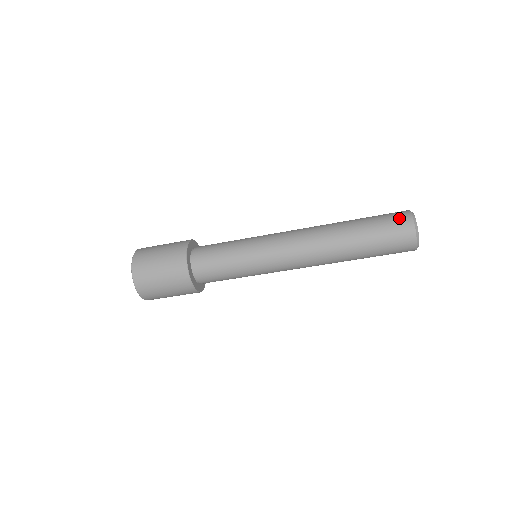
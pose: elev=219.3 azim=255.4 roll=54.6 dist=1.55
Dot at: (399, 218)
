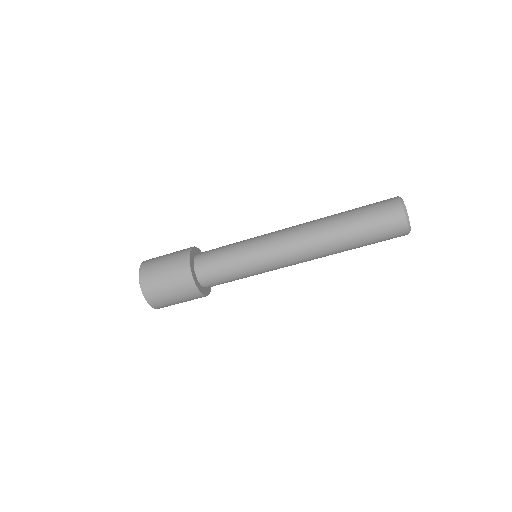
Dot at: (386, 200)
